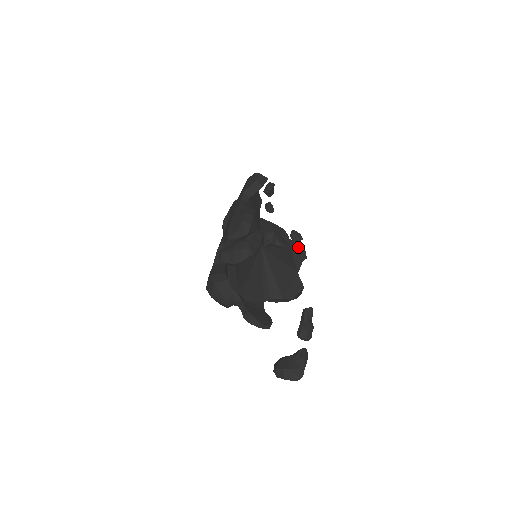
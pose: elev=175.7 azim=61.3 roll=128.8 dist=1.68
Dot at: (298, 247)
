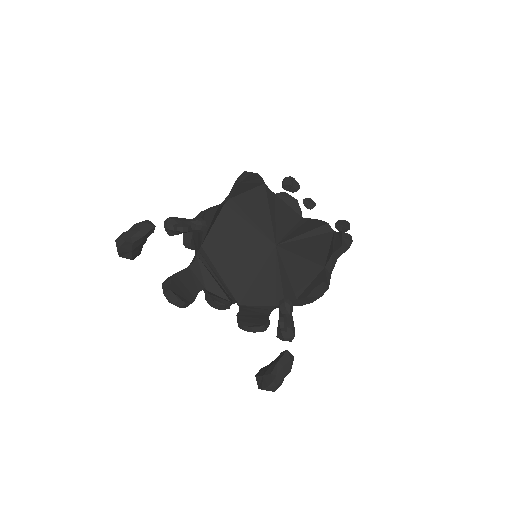
Dot at: (339, 238)
